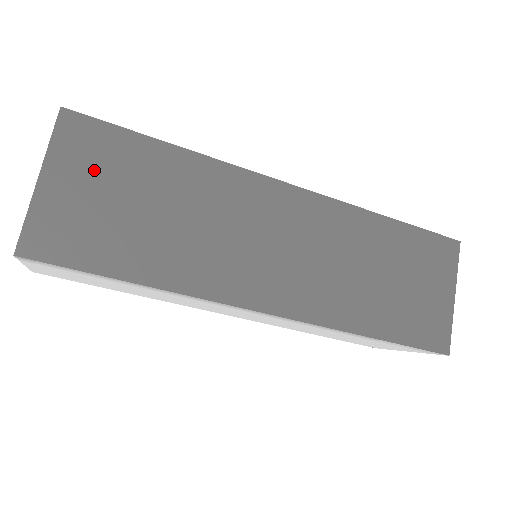
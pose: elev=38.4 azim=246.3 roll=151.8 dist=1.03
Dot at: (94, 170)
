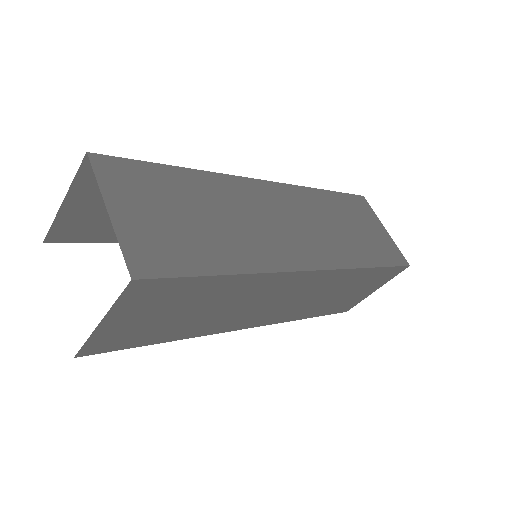
Dot at: (151, 306)
